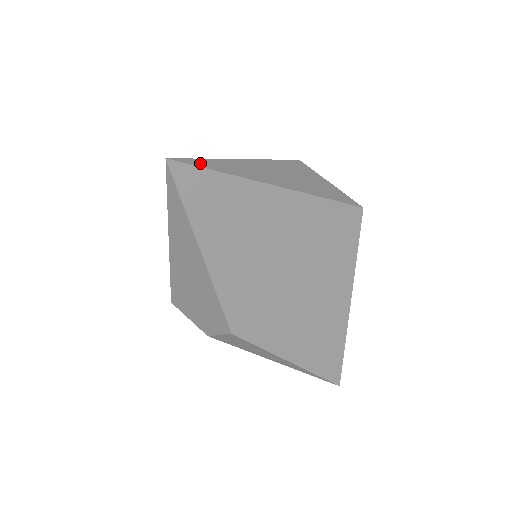
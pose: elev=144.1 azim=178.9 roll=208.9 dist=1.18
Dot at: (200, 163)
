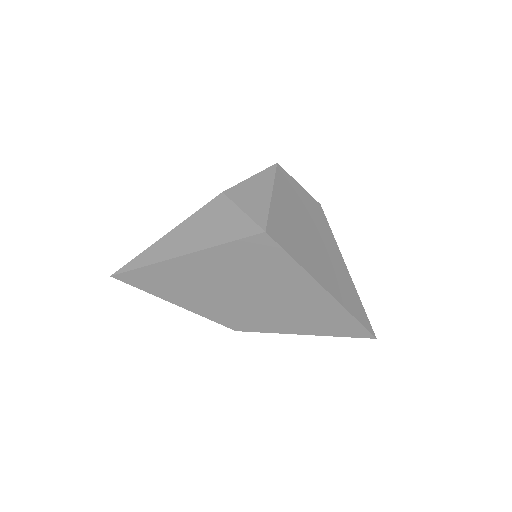
Dot at: (129, 266)
